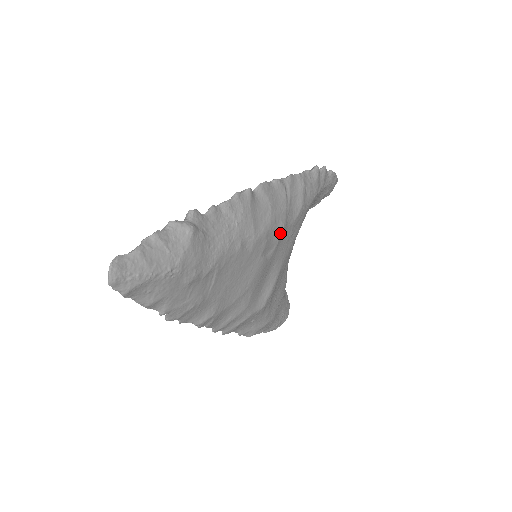
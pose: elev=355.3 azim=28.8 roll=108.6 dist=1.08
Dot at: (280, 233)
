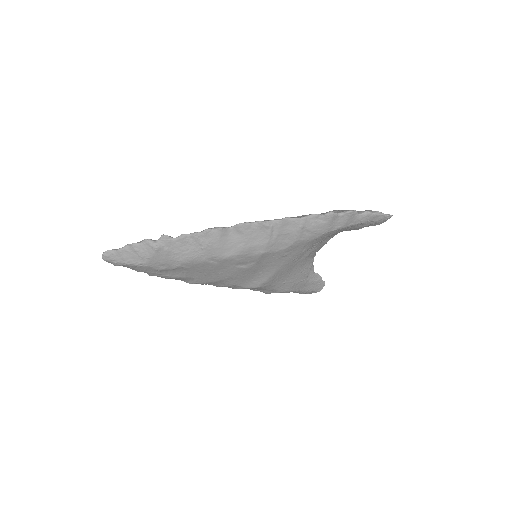
Dot at: (258, 257)
